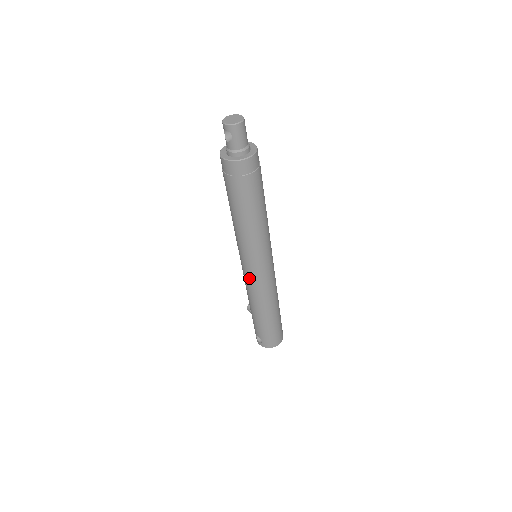
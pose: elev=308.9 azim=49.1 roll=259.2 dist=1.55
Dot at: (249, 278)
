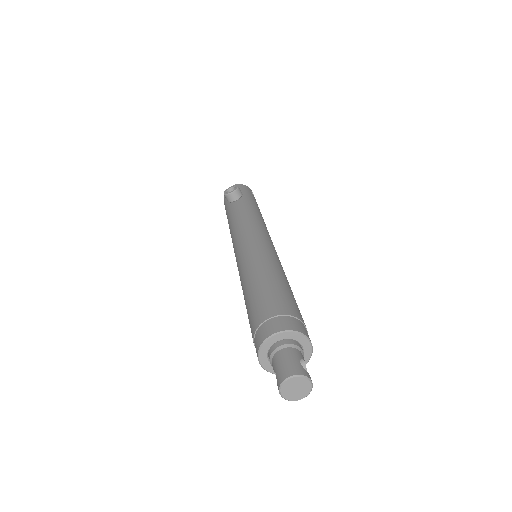
Dot at: occluded
